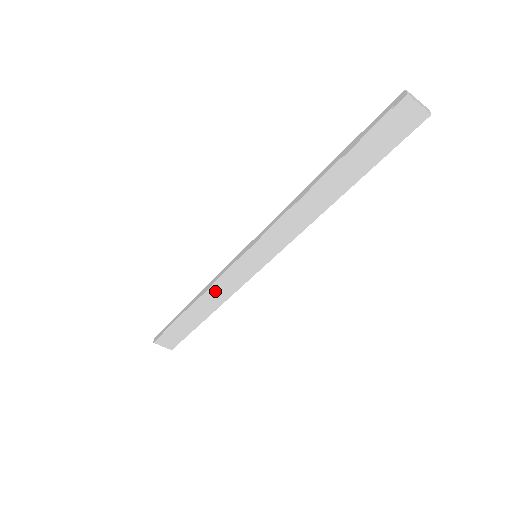
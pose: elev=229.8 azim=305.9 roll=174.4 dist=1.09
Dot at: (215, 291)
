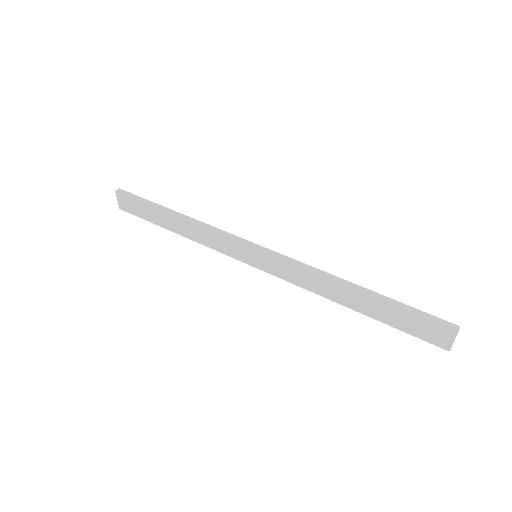
Dot at: (202, 232)
